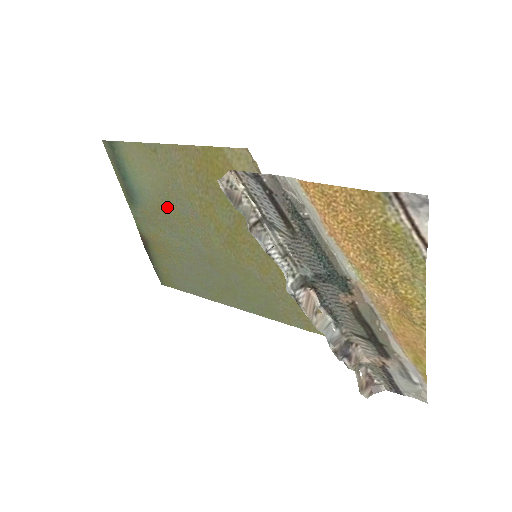
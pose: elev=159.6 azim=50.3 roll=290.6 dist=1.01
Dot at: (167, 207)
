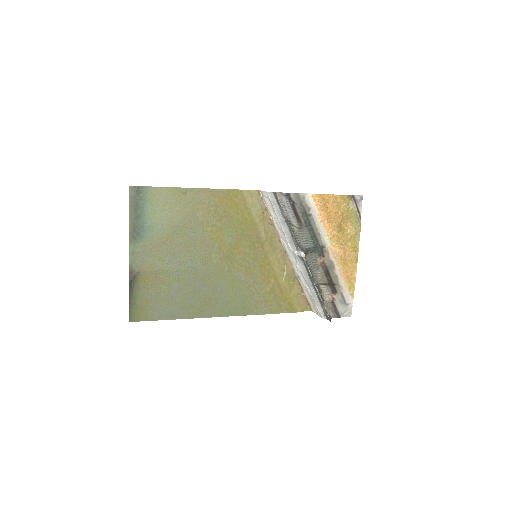
Dot at: (177, 237)
